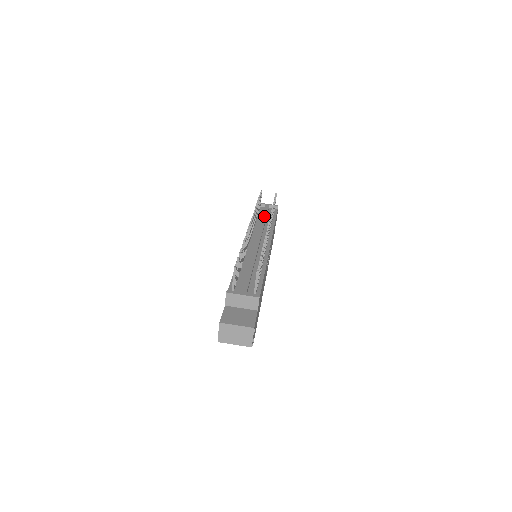
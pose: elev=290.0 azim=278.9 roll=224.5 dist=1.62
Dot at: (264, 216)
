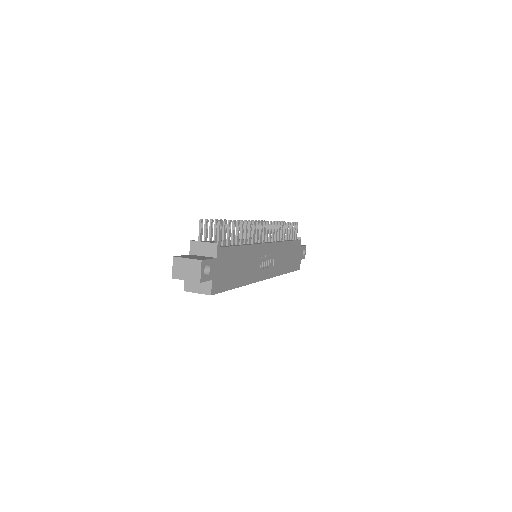
Dot at: occluded
